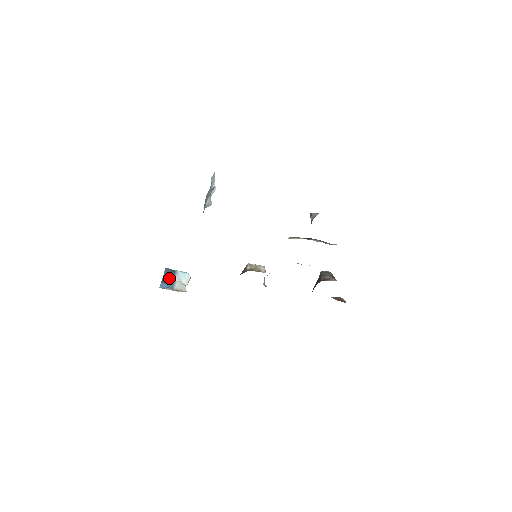
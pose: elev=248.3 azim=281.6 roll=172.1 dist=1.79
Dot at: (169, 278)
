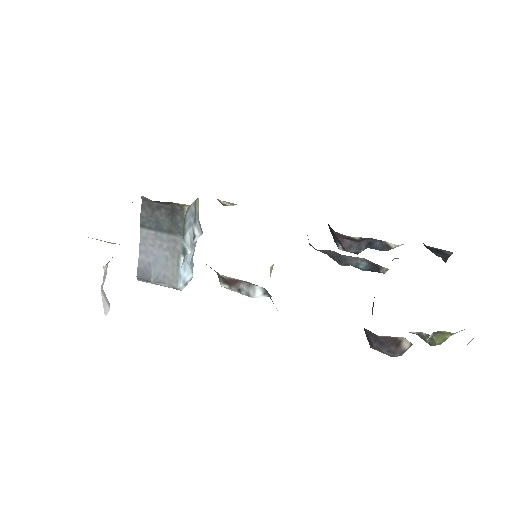
Dot at: occluded
